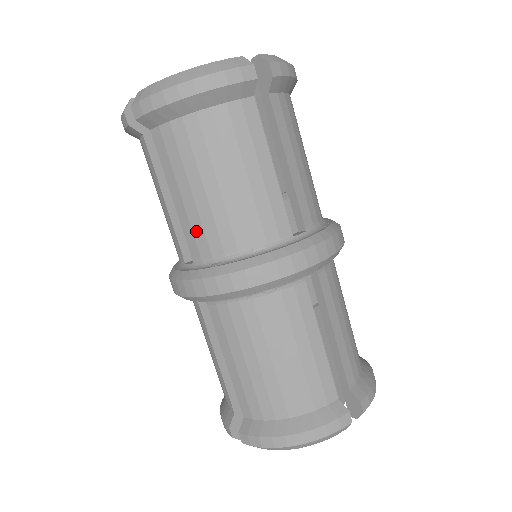
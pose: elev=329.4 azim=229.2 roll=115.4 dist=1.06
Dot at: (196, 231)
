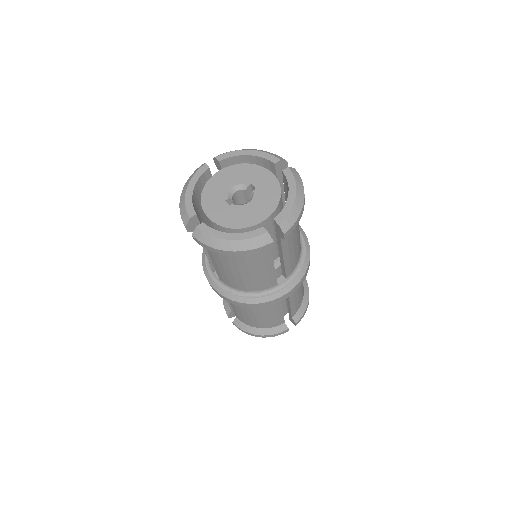
Dot at: (224, 277)
